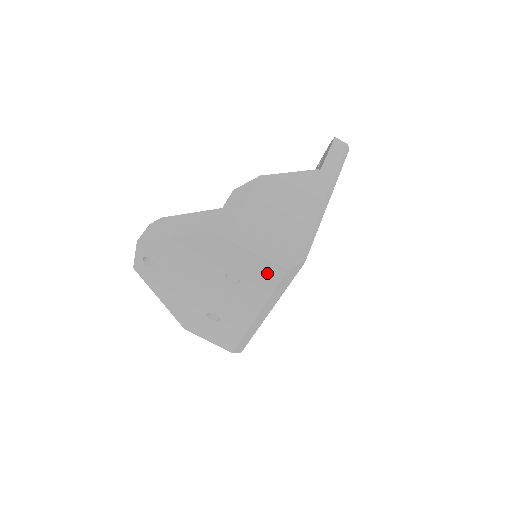
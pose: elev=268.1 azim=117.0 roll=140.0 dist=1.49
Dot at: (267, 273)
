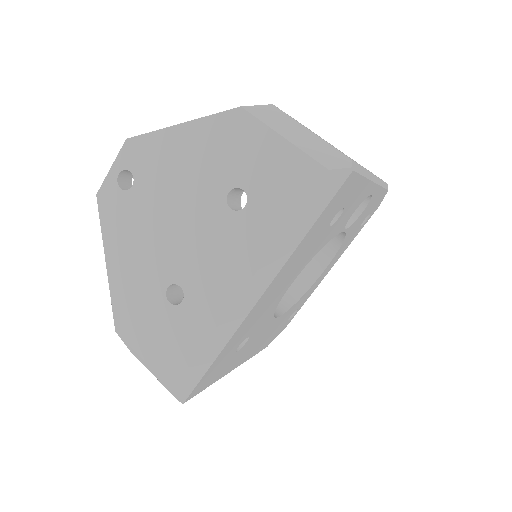
Dot at: (294, 180)
